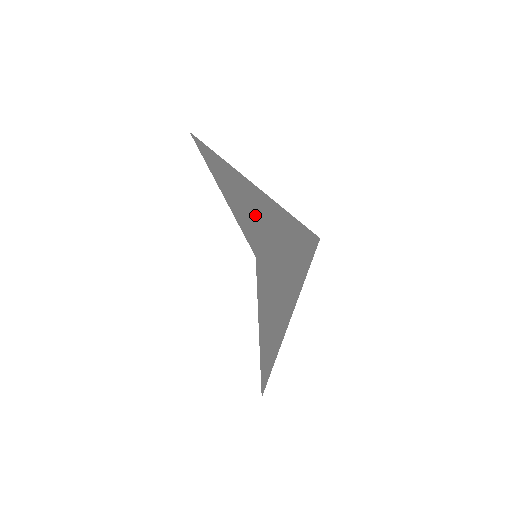
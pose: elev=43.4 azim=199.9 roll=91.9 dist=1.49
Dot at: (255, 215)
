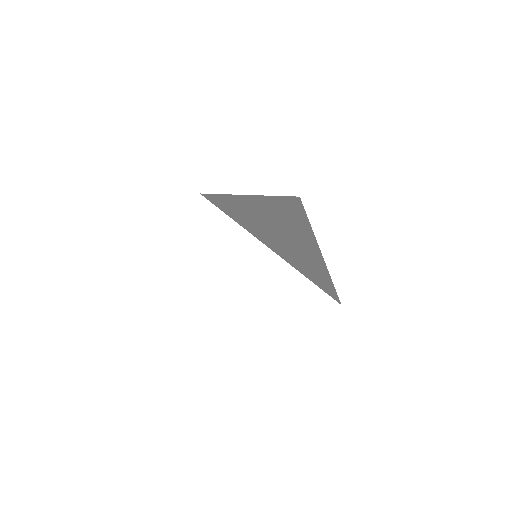
Dot at: (280, 237)
